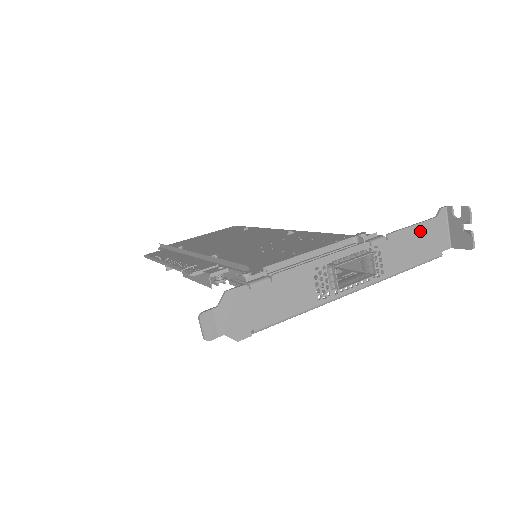
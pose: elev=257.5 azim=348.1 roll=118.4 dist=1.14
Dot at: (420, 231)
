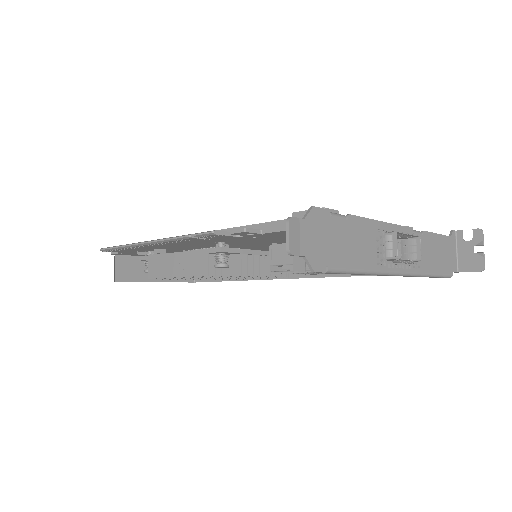
Dot at: (441, 242)
